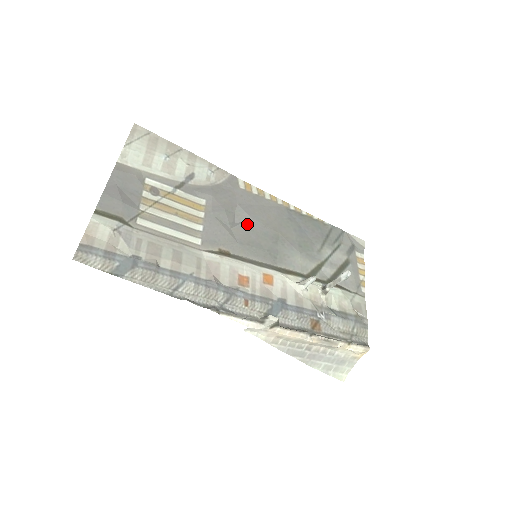
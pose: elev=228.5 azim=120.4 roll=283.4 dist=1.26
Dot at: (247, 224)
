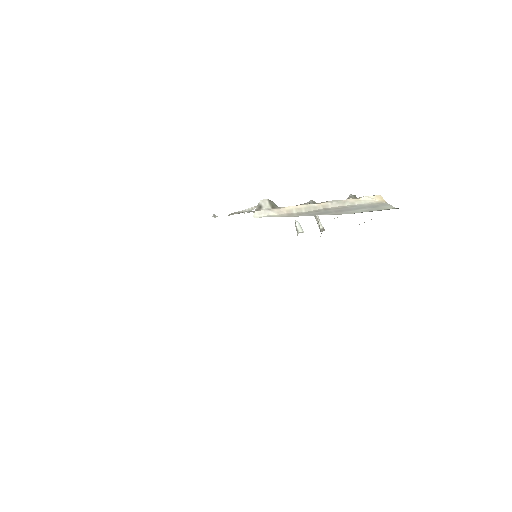
Dot at: occluded
